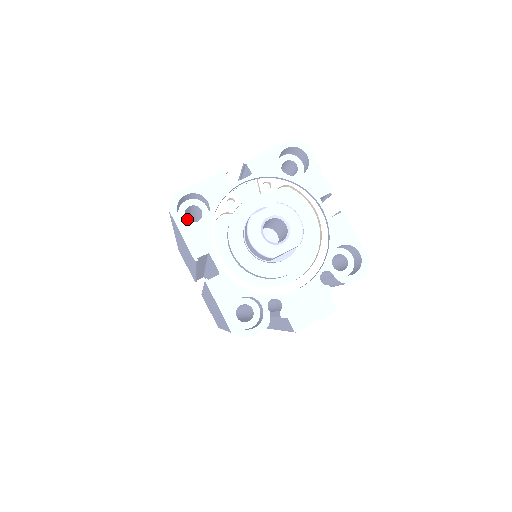
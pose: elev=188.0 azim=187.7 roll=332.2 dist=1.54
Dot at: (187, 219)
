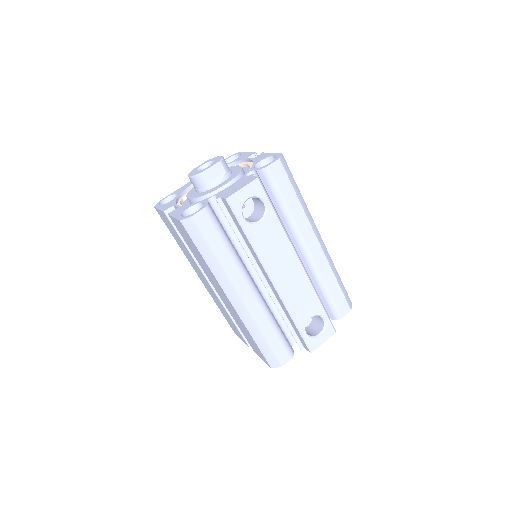
Dot at: occluded
